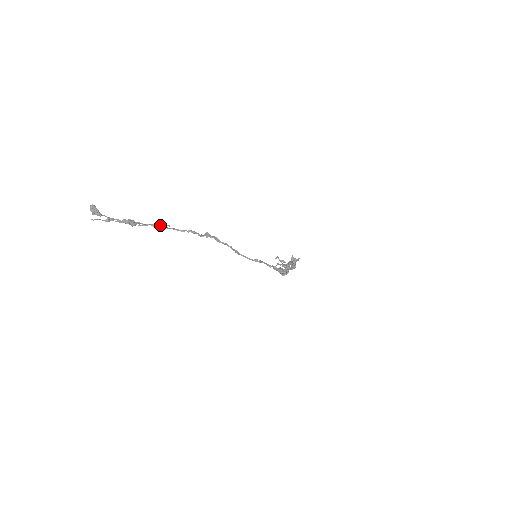
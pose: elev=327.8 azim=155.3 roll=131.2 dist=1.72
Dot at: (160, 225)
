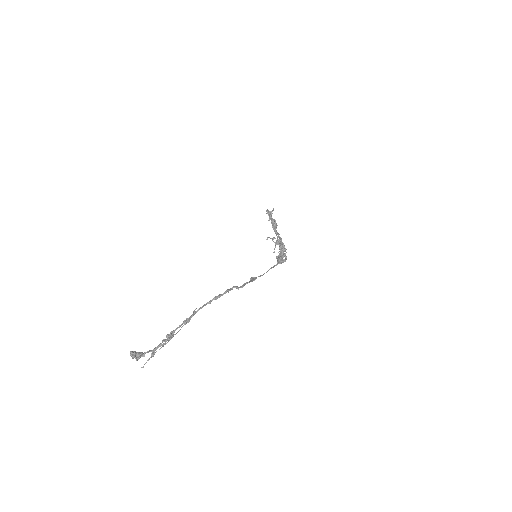
Dot at: (190, 317)
